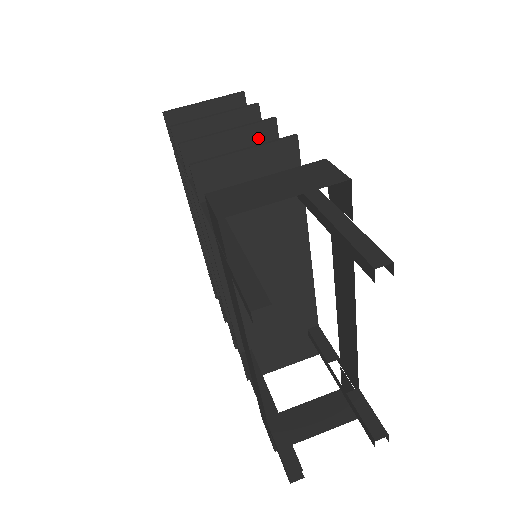
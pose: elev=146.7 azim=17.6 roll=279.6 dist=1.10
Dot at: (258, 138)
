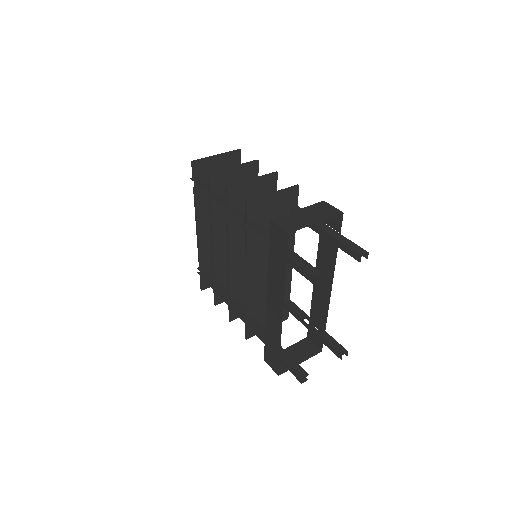
Dot at: (267, 184)
